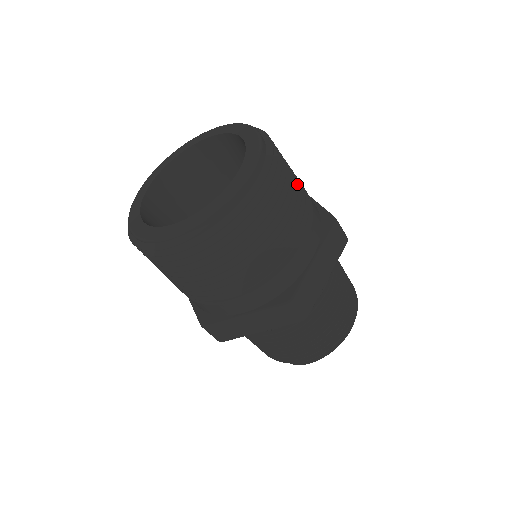
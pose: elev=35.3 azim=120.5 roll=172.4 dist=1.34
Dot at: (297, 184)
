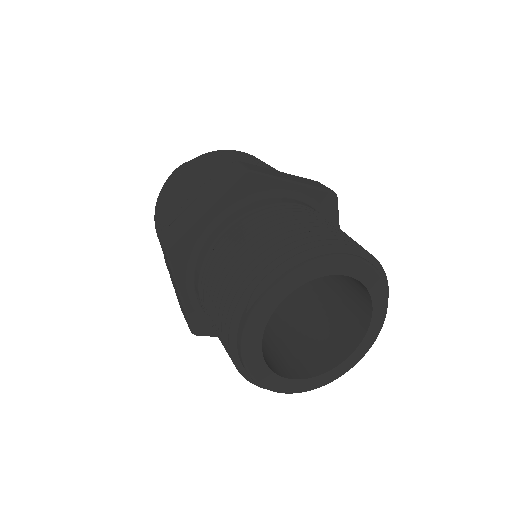
Dot at: occluded
